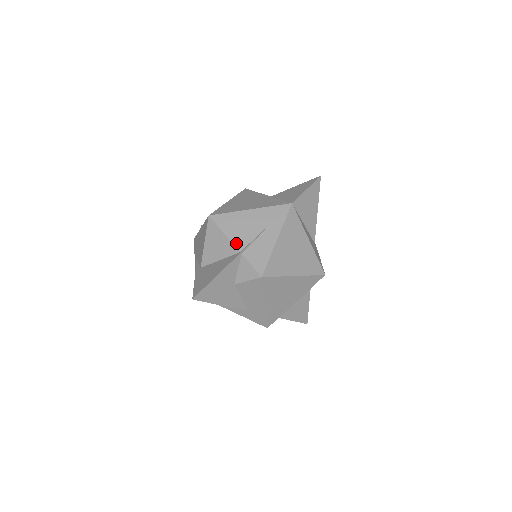
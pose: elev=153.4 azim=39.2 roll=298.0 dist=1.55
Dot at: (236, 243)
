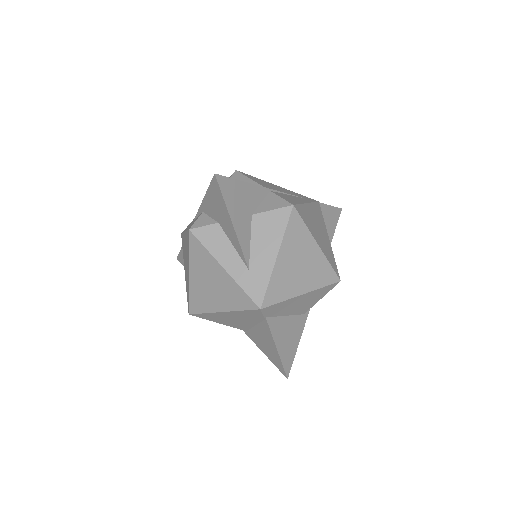
Dot at: (264, 186)
